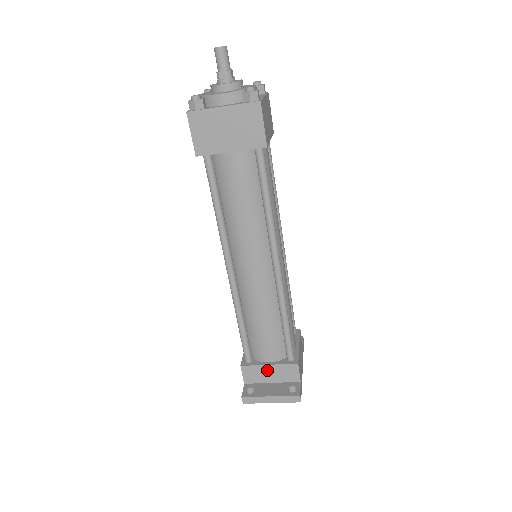
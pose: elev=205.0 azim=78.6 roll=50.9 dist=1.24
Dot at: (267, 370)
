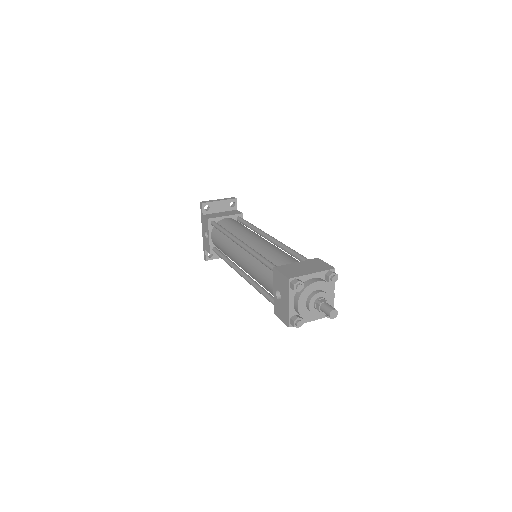
Dot at: occluded
